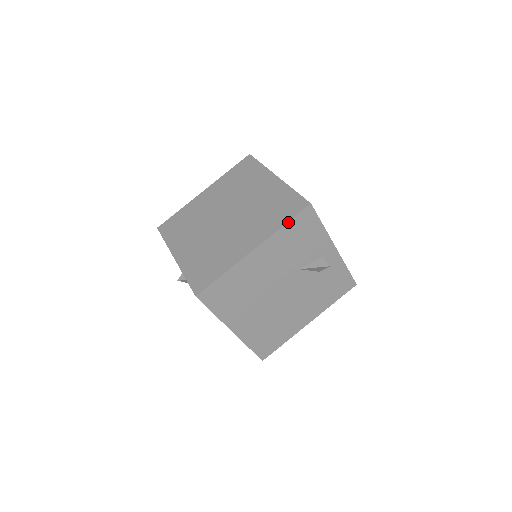
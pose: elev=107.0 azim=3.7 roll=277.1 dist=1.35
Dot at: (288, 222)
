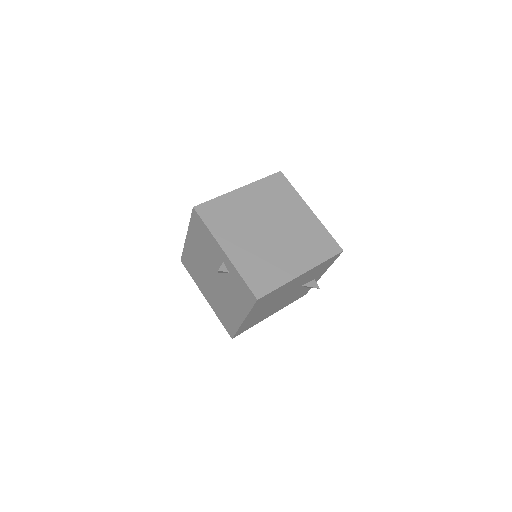
Dot at: (328, 260)
